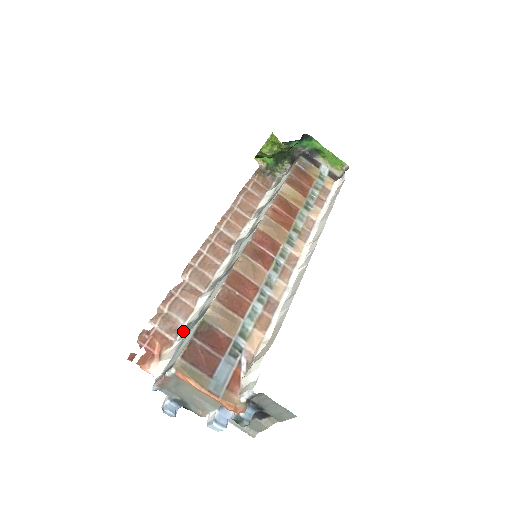
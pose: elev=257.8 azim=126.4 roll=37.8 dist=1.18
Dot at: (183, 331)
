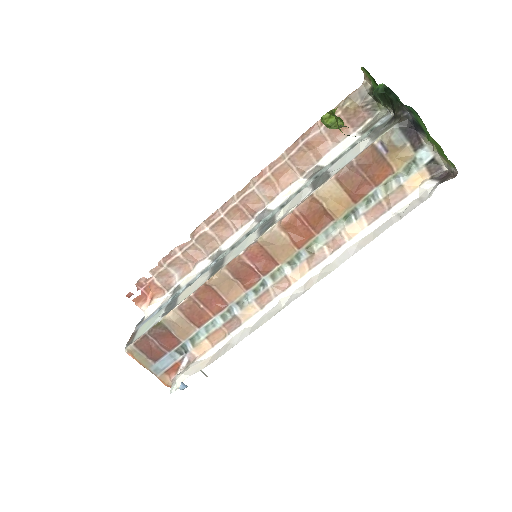
Dot at: (175, 288)
